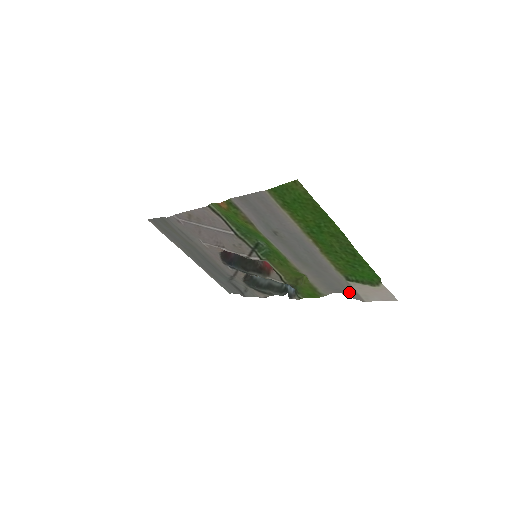
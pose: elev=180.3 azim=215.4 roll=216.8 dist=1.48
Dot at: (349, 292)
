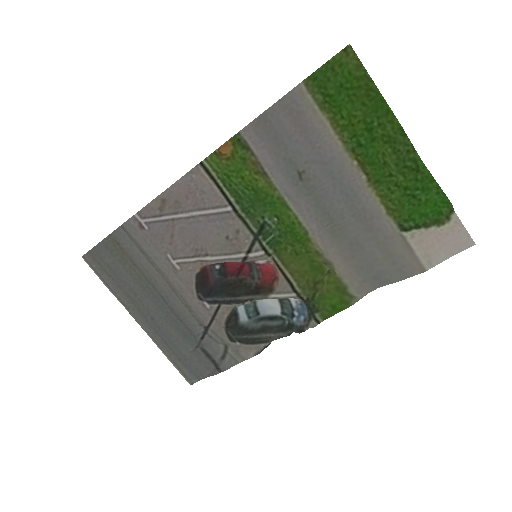
Dot at: (400, 265)
